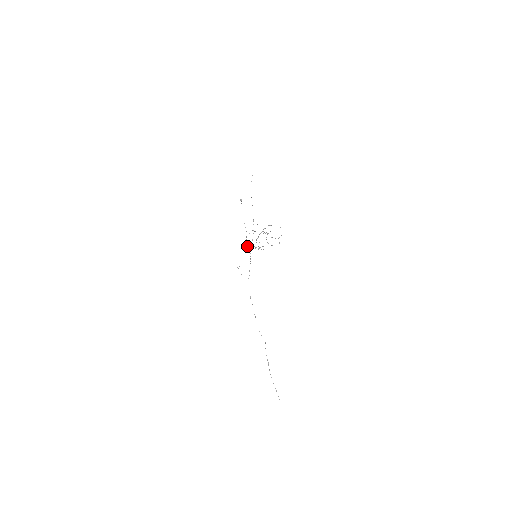
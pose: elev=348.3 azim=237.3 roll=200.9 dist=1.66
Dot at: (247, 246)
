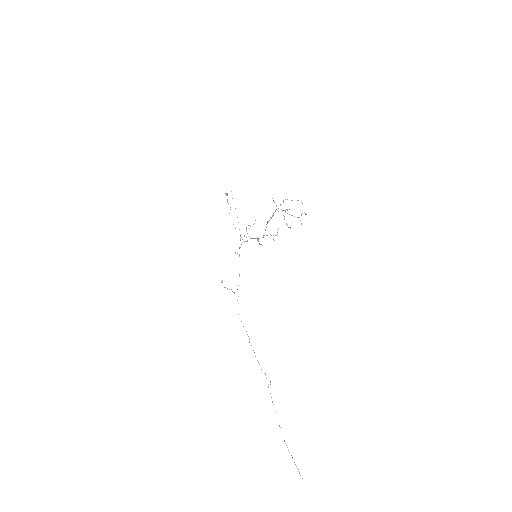
Dot at: (239, 248)
